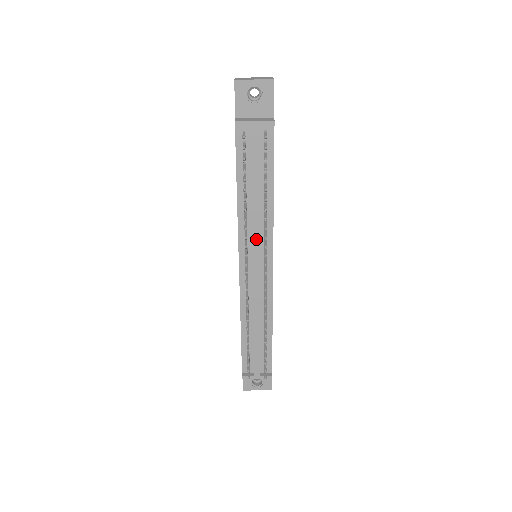
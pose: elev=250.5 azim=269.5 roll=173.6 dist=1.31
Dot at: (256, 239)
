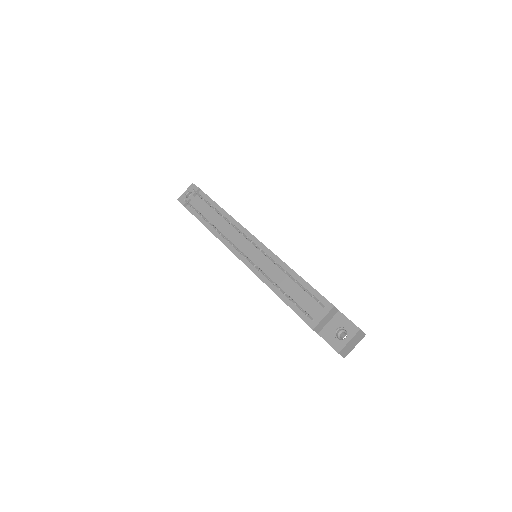
Dot at: (233, 234)
